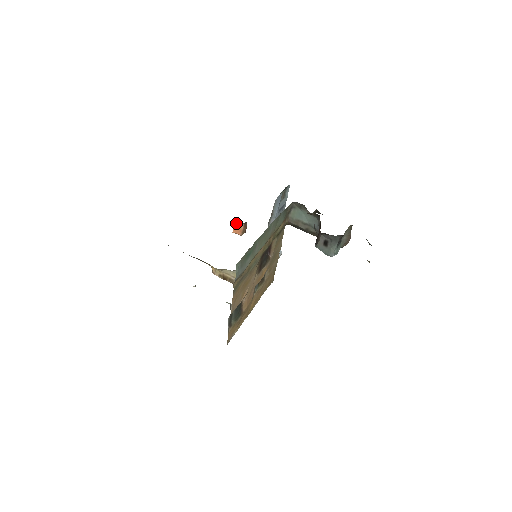
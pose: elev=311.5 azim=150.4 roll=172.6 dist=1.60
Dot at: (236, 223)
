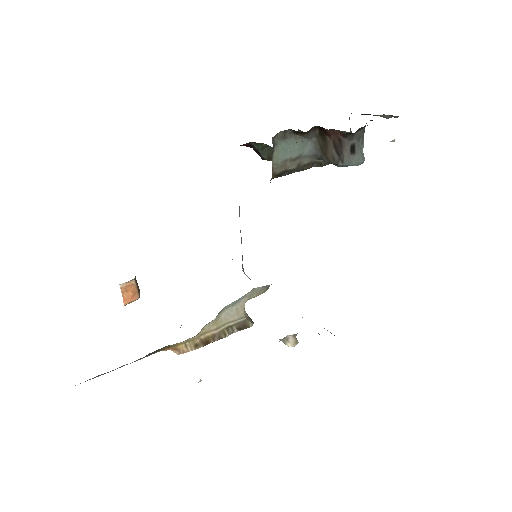
Dot at: (123, 287)
